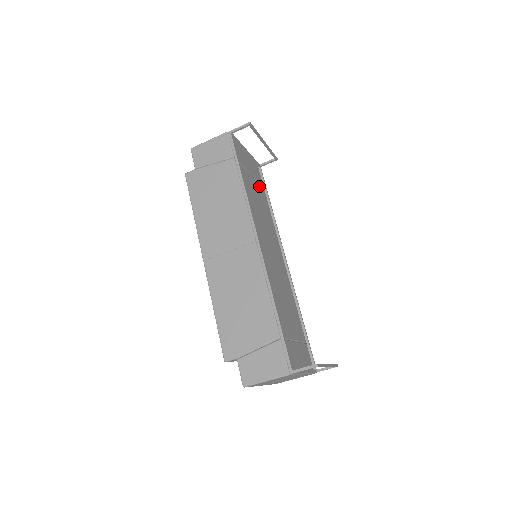
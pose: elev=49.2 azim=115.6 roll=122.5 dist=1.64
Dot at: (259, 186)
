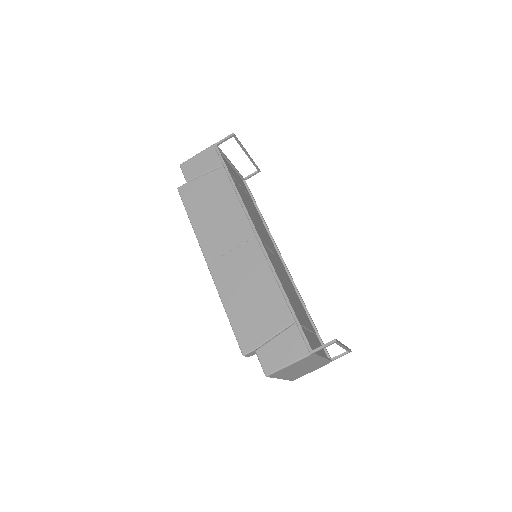
Dot at: (247, 195)
